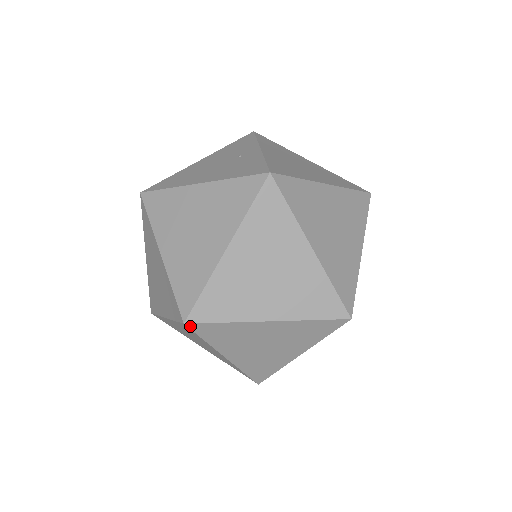
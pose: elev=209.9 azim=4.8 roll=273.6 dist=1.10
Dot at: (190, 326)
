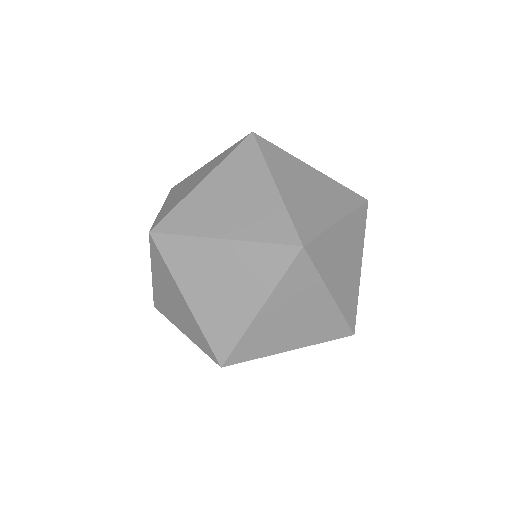
Dot at: (301, 253)
